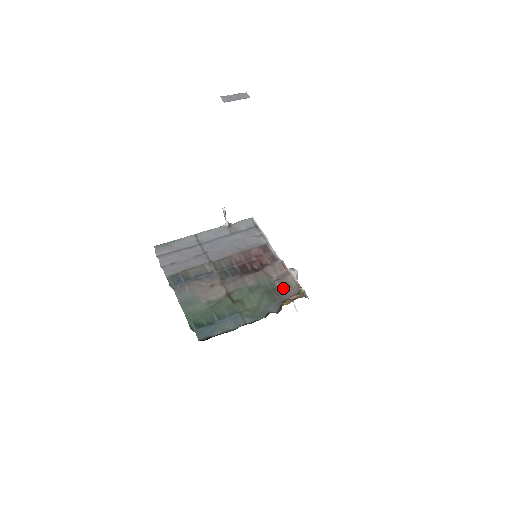
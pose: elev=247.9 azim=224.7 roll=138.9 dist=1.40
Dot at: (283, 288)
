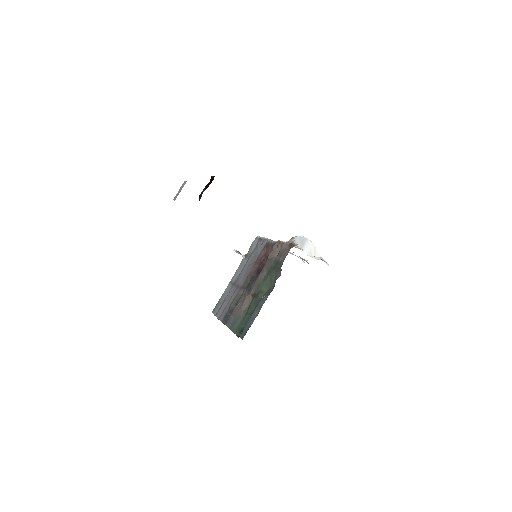
Dot at: (281, 256)
